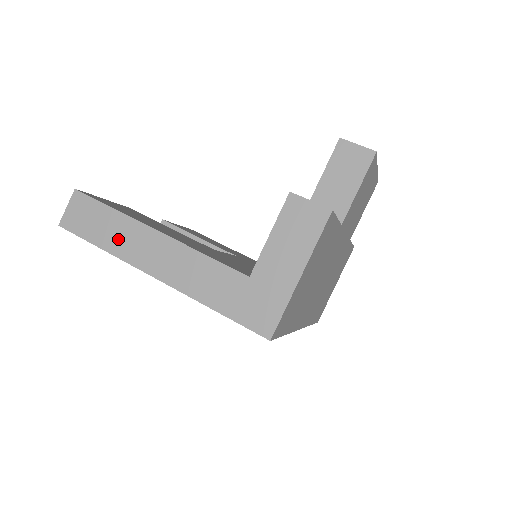
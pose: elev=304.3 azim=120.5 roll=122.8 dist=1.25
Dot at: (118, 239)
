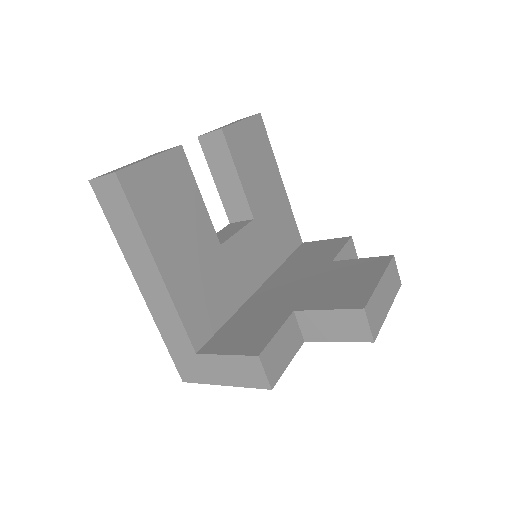
Dot at: (129, 243)
